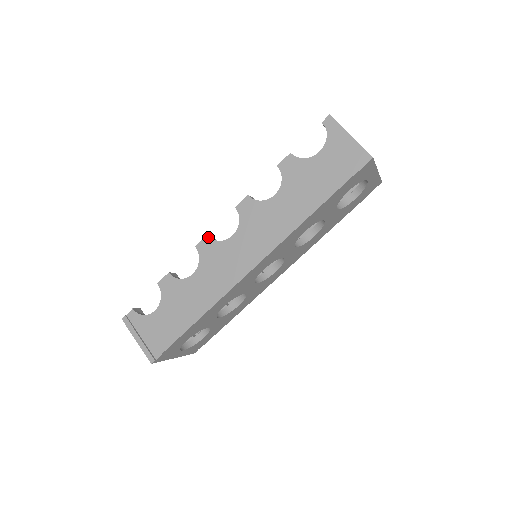
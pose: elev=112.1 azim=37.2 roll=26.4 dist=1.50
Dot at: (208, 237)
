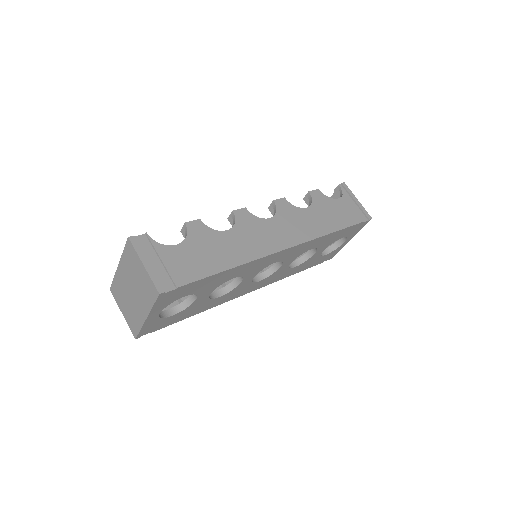
Dot at: (246, 209)
